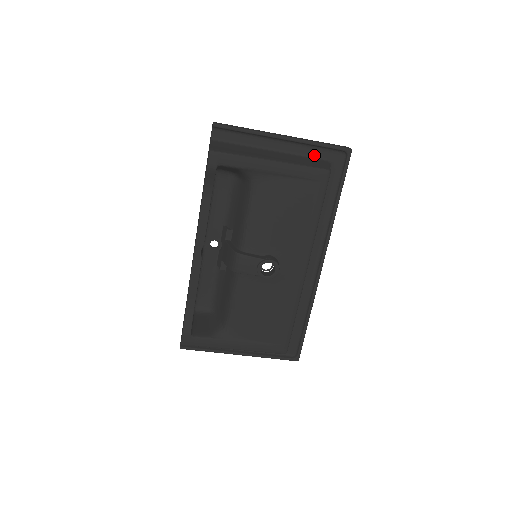
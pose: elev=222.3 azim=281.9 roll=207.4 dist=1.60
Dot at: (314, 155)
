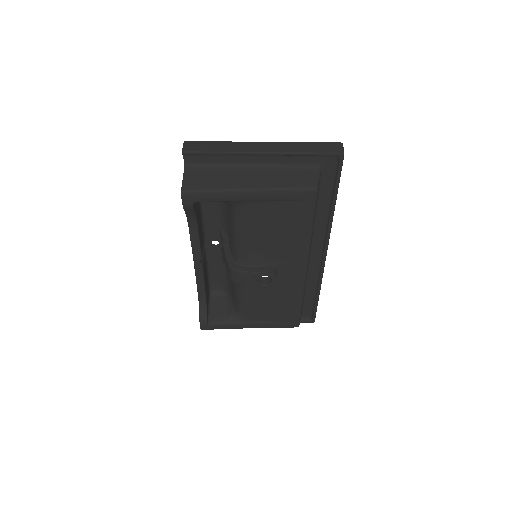
Dot at: (301, 163)
